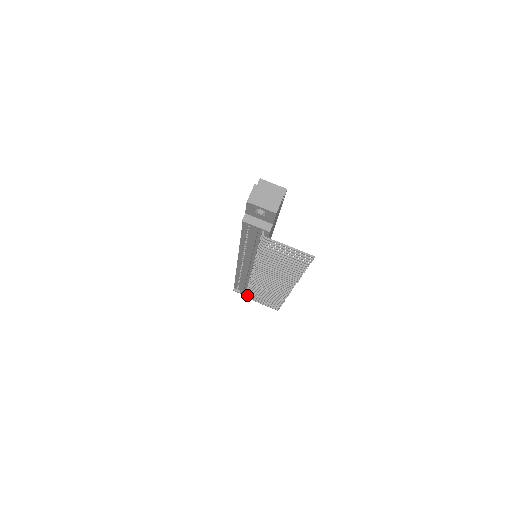
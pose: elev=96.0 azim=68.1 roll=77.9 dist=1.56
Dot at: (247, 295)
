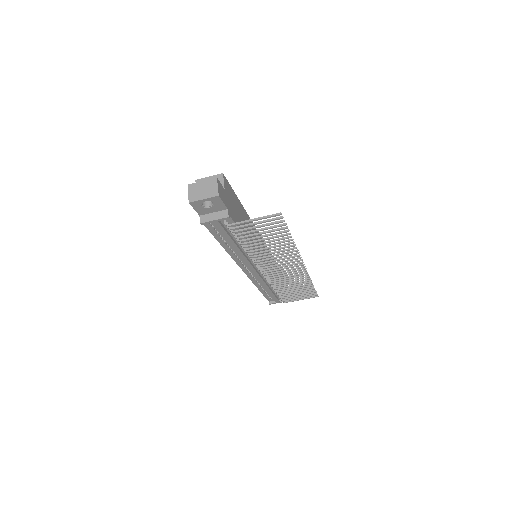
Dot at: occluded
